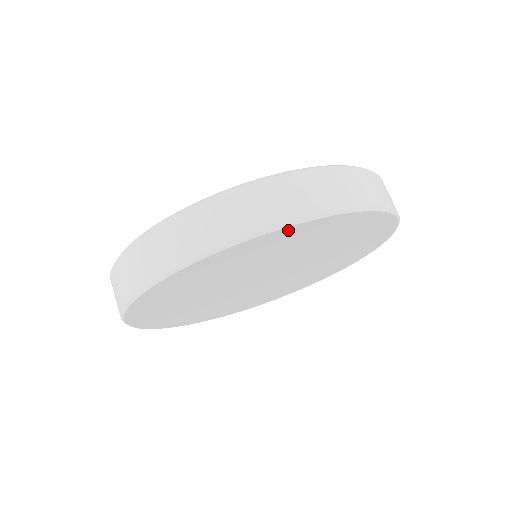
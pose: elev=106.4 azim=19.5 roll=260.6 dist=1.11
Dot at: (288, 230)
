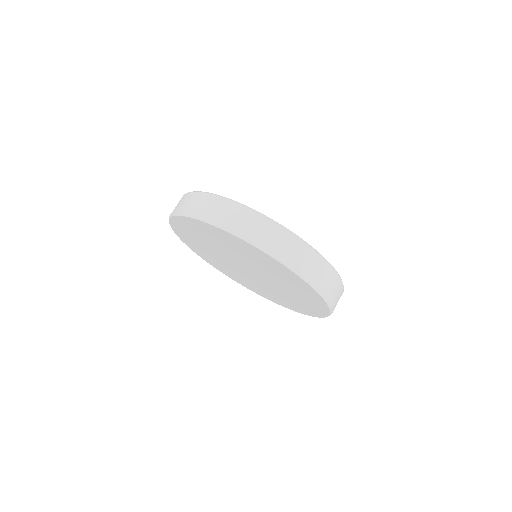
Dot at: (199, 222)
